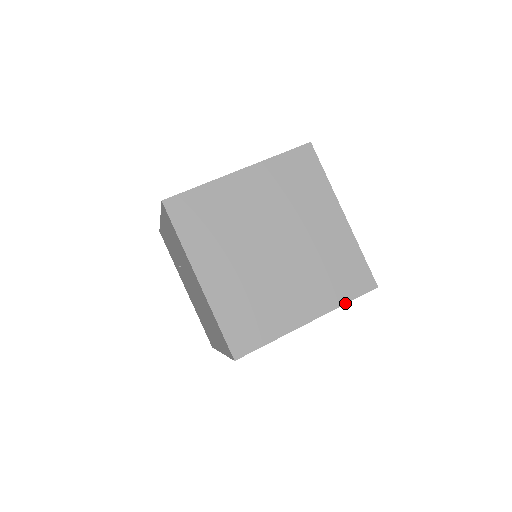
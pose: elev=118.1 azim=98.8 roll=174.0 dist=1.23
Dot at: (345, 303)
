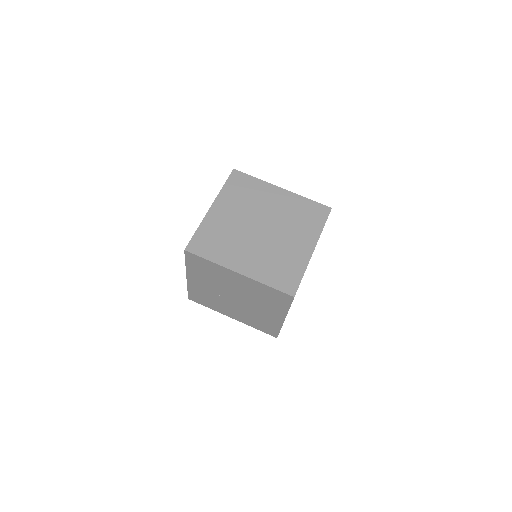
Dot at: occluded
